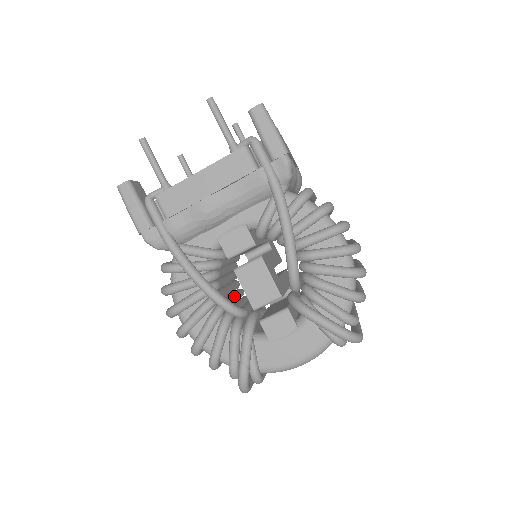
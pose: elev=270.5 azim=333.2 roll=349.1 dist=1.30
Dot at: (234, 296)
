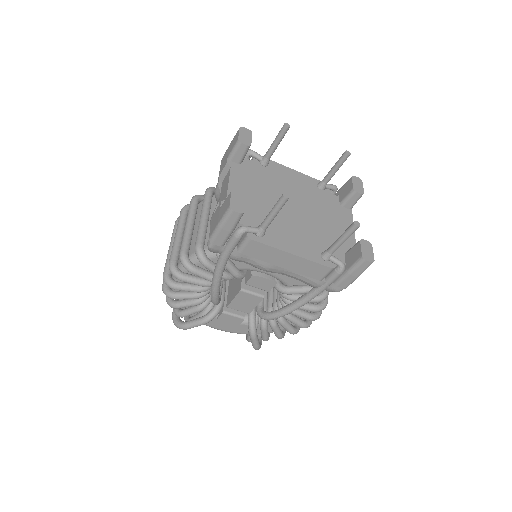
Dot at: occluded
